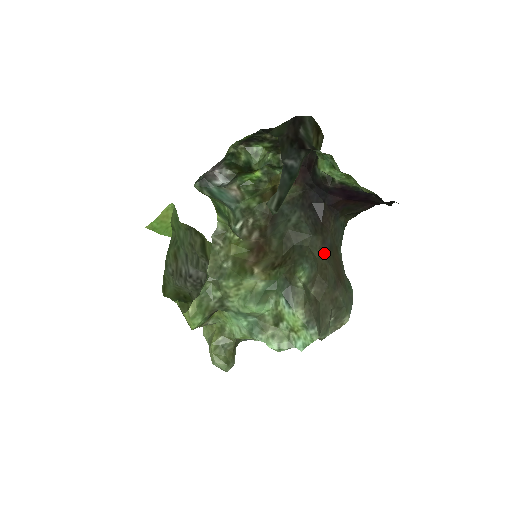
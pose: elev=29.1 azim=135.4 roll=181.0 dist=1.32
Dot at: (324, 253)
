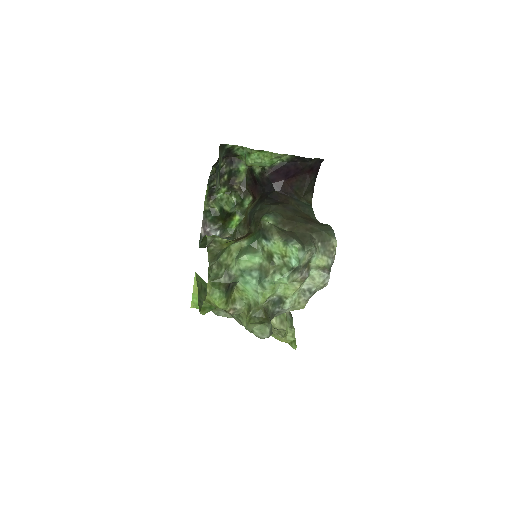
Dot at: (287, 211)
